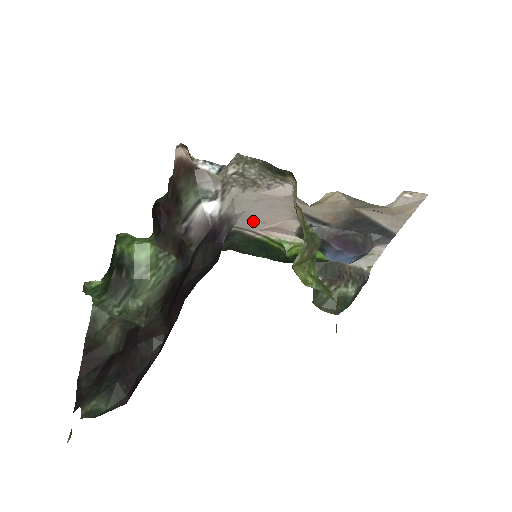
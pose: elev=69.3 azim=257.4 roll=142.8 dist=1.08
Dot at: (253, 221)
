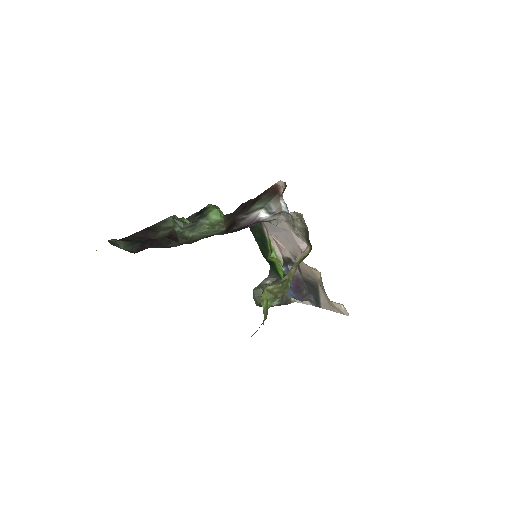
Dot at: (273, 230)
